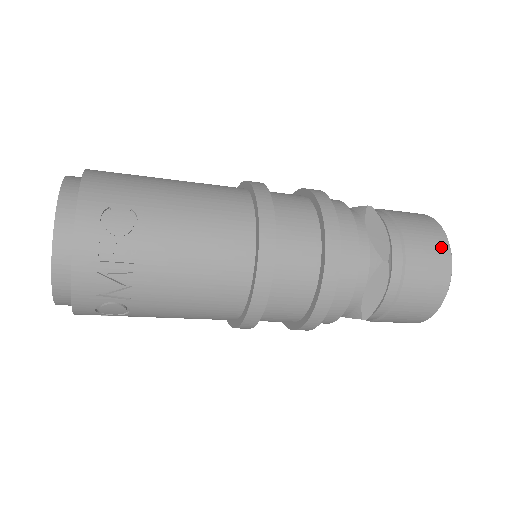
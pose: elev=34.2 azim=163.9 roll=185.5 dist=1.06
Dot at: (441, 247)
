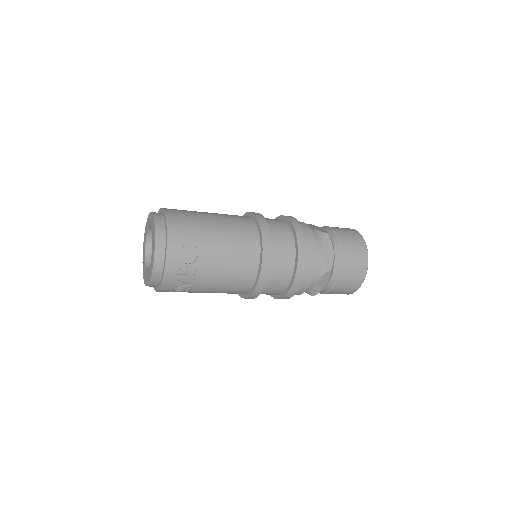
Dot at: (363, 261)
